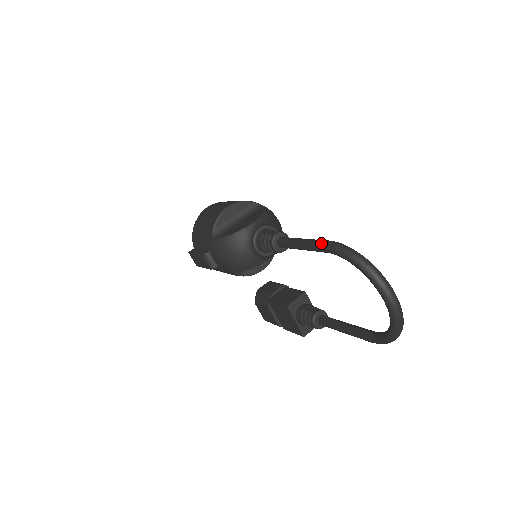
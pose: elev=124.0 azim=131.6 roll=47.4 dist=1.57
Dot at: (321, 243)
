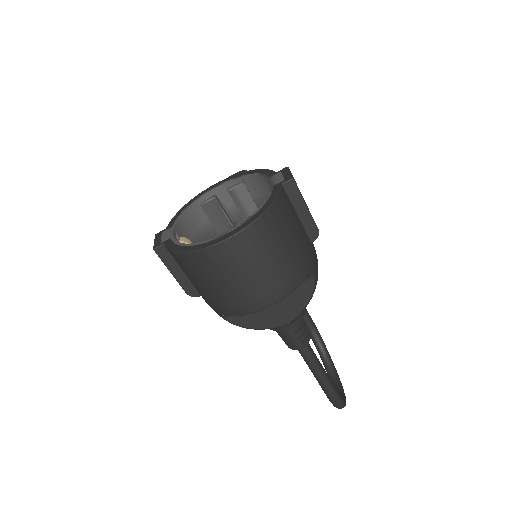
Dot at: (329, 396)
